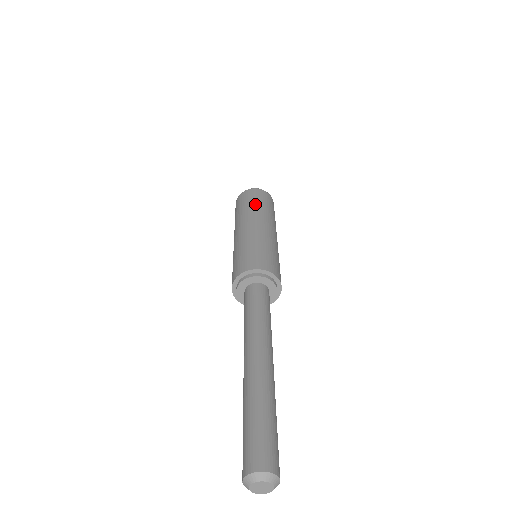
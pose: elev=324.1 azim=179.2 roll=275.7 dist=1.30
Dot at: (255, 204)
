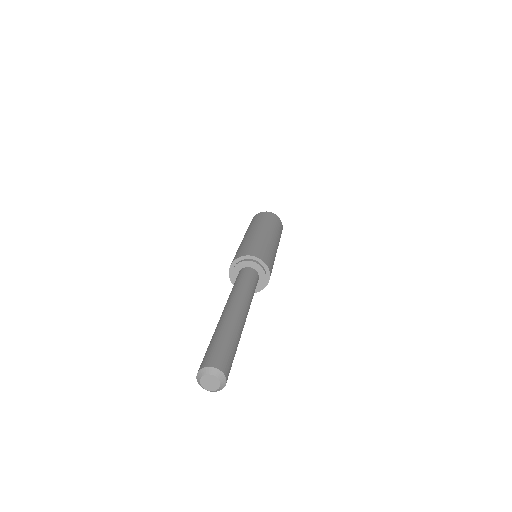
Dot at: (271, 222)
